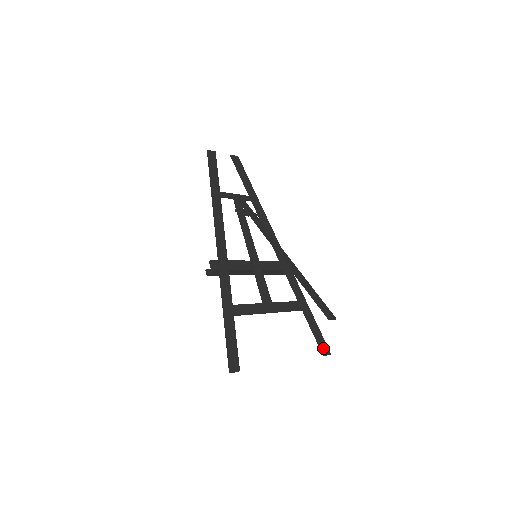
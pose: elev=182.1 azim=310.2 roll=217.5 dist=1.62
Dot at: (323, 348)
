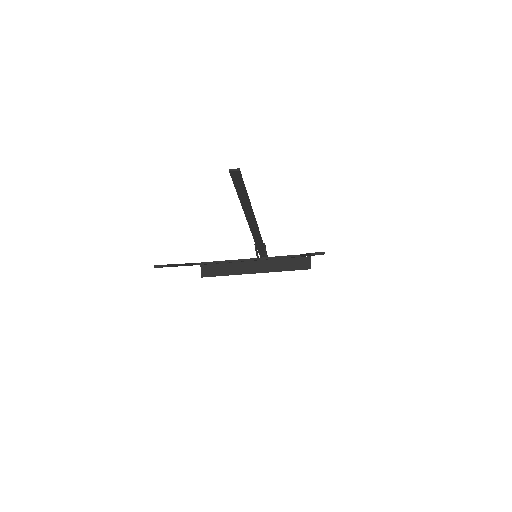
Dot at: occluded
